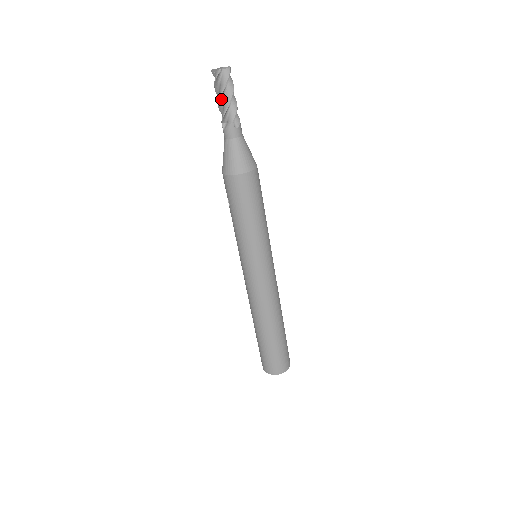
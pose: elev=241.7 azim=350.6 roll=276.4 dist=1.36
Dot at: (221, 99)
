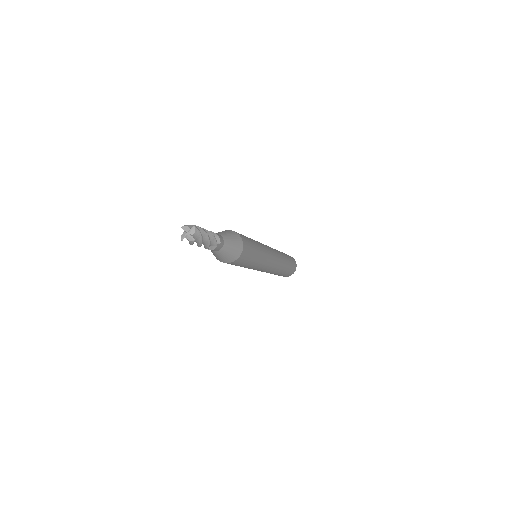
Dot at: occluded
